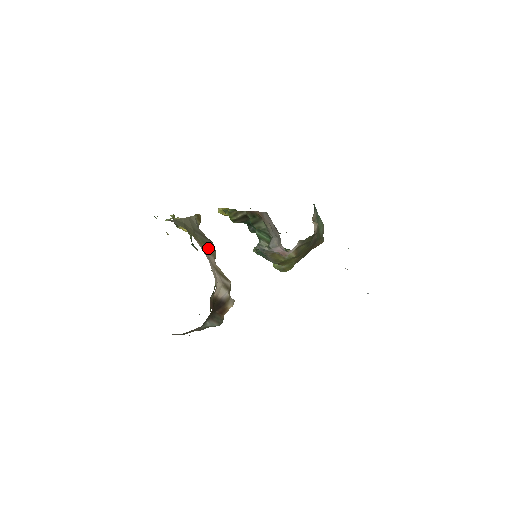
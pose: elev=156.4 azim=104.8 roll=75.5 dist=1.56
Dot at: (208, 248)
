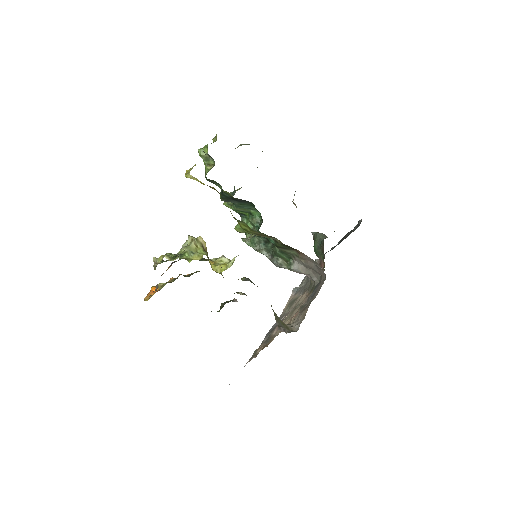
Dot at: occluded
